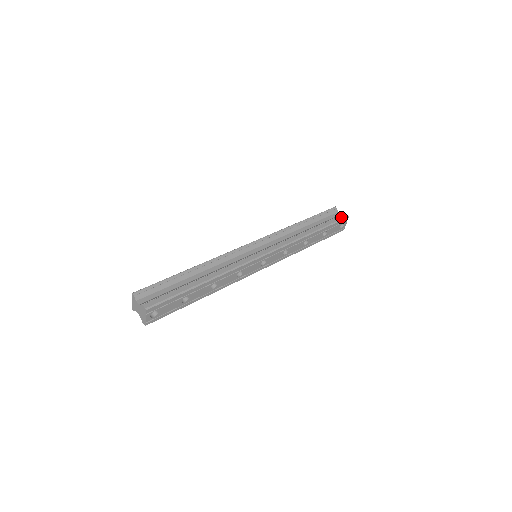
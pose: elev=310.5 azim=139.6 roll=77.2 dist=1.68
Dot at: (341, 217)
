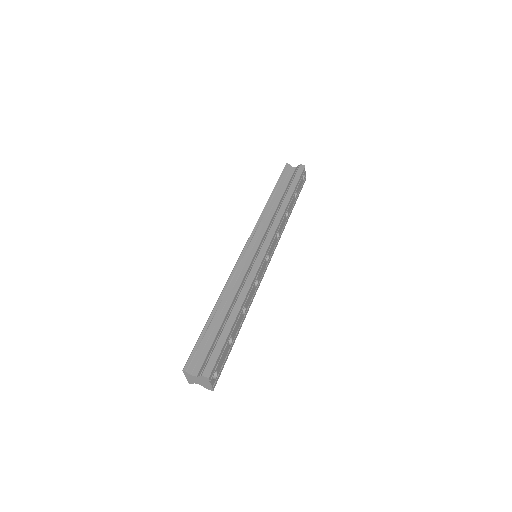
Dot at: (299, 170)
